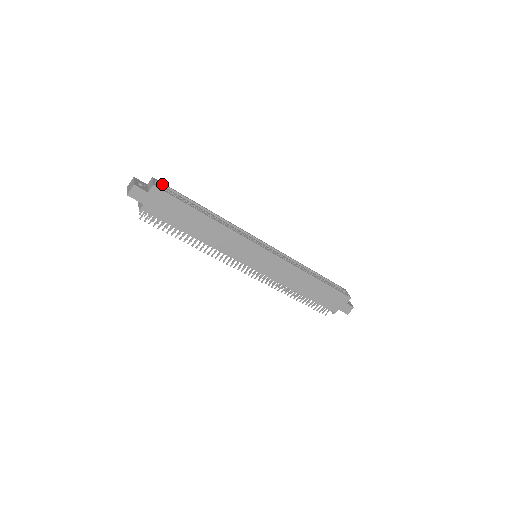
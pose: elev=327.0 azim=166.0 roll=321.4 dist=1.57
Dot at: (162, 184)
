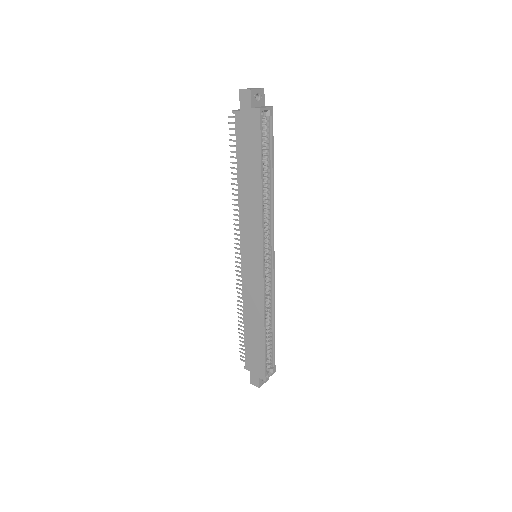
Dot at: (272, 120)
